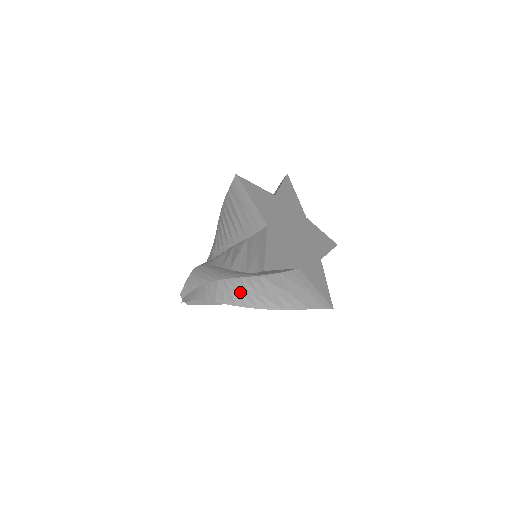
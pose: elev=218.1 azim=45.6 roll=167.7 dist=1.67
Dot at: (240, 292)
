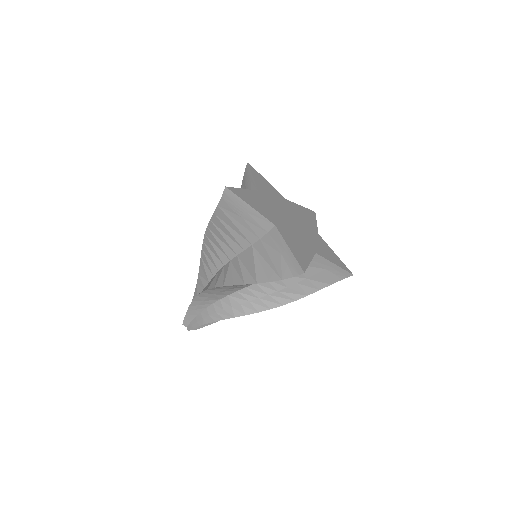
Dot at: (258, 297)
